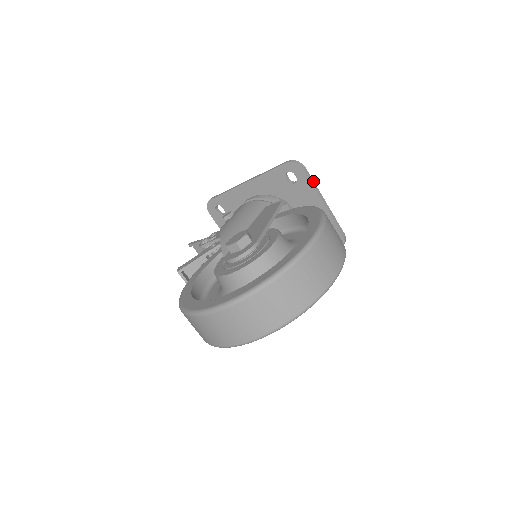
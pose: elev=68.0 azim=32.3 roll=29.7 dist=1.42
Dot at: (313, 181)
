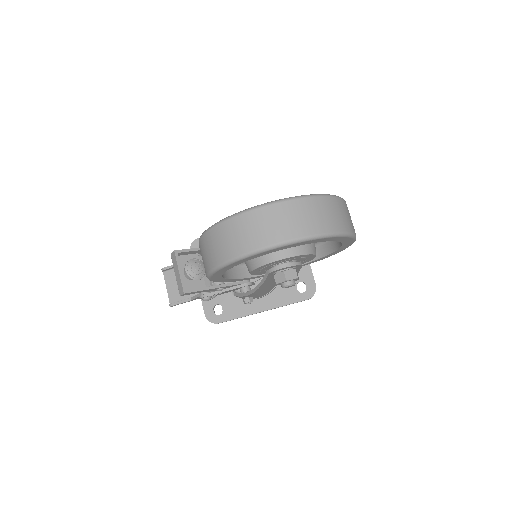
Dot at: occluded
